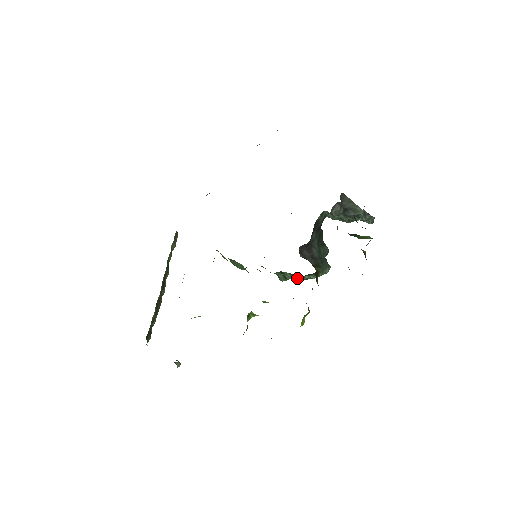
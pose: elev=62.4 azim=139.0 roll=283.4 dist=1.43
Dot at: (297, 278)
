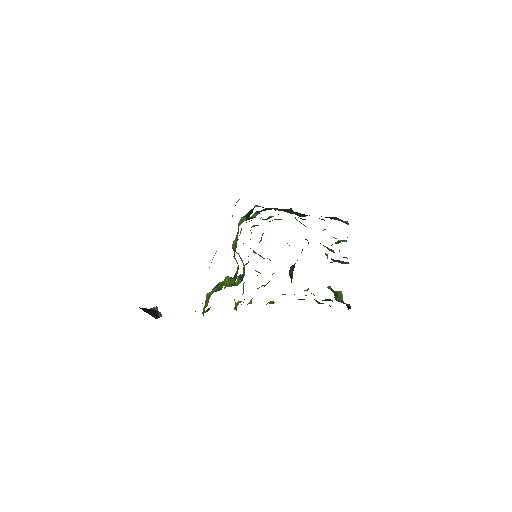
Dot at: (267, 258)
